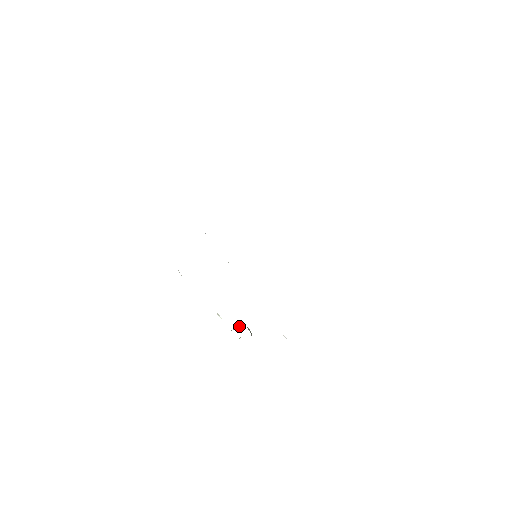
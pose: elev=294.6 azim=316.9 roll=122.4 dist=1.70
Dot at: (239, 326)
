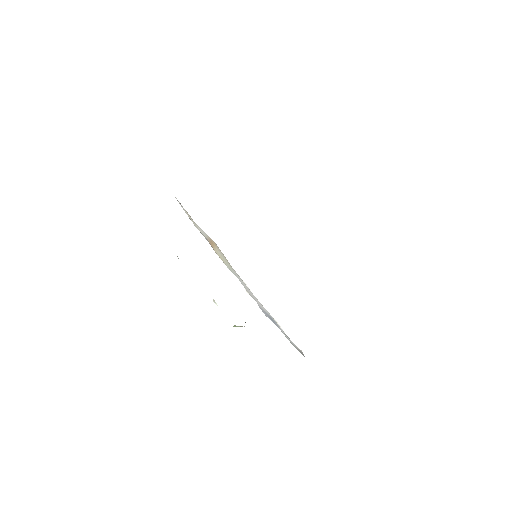
Dot at: occluded
